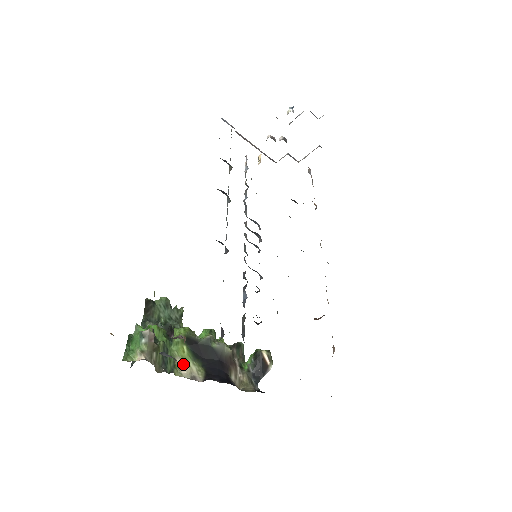
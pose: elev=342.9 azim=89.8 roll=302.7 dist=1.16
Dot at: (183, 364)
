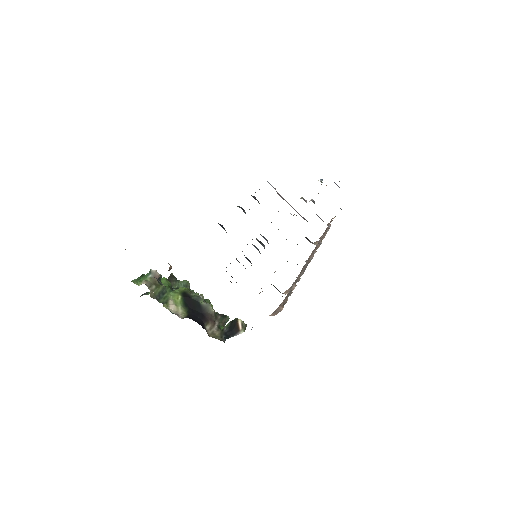
Dot at: (173, 304)
